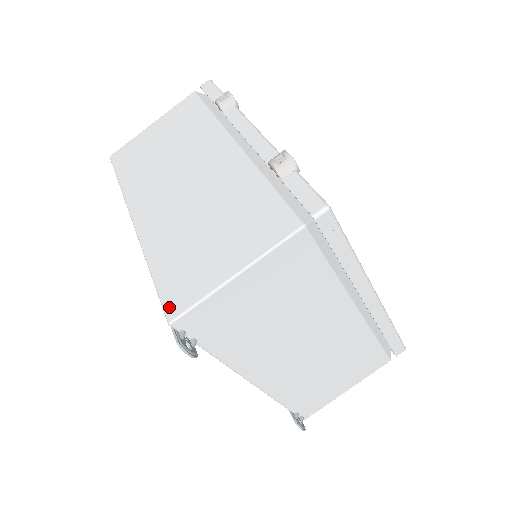
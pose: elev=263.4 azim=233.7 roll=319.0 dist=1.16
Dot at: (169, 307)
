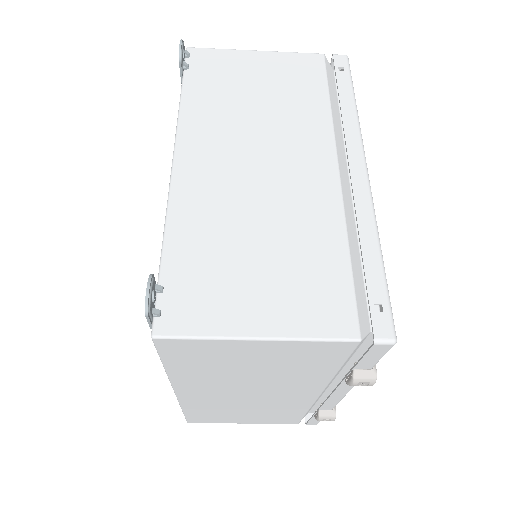
Dot at: (191, 421)
